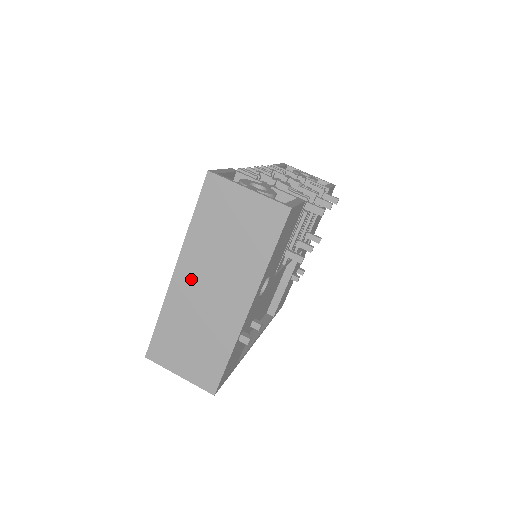
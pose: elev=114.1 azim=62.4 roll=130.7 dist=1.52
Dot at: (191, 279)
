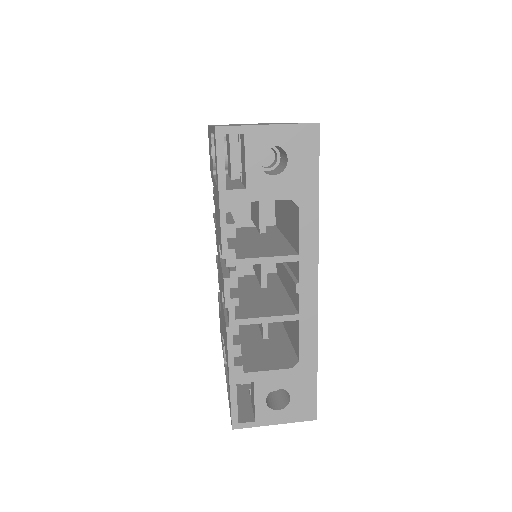
Dot at: occluded
